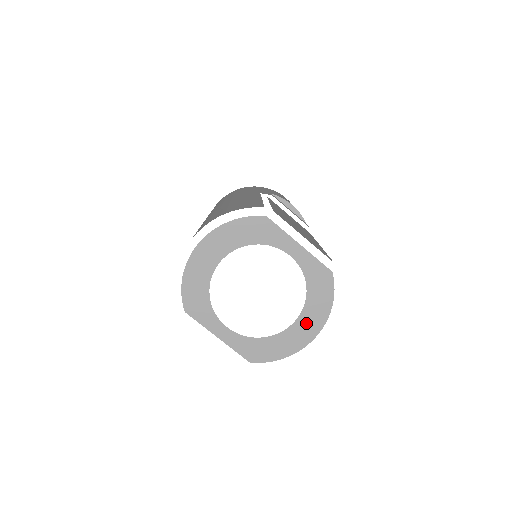
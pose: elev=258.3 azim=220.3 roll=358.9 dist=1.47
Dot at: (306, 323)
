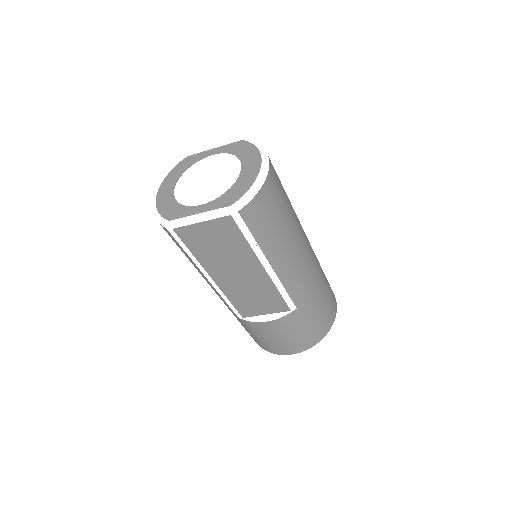
Dot at: (249, 164)
